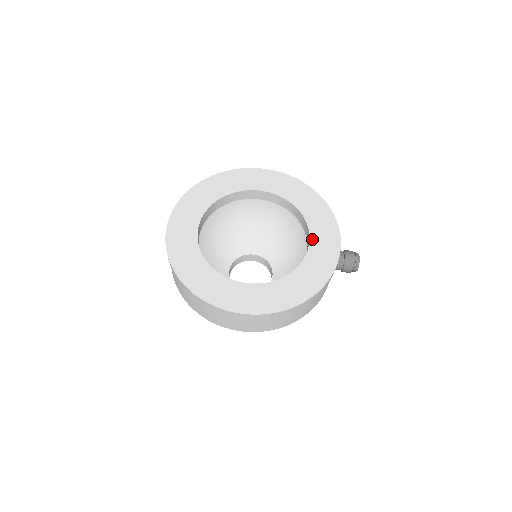
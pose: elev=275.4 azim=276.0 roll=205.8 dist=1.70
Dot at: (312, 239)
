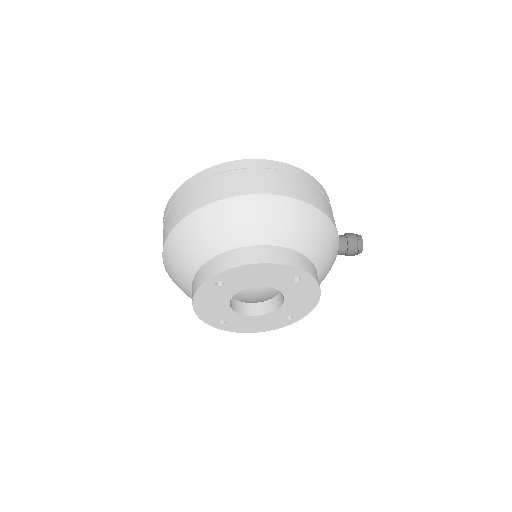
Dot at: occluded
